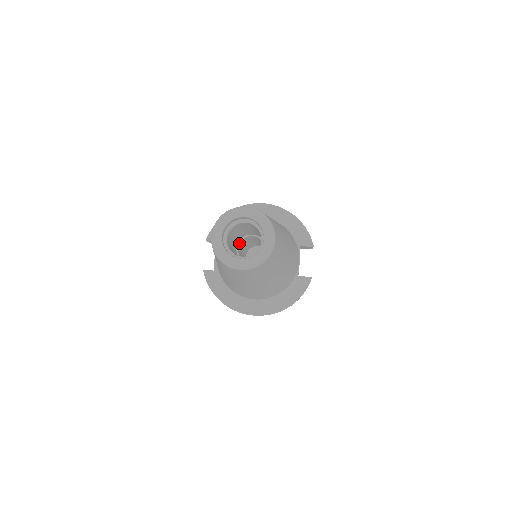
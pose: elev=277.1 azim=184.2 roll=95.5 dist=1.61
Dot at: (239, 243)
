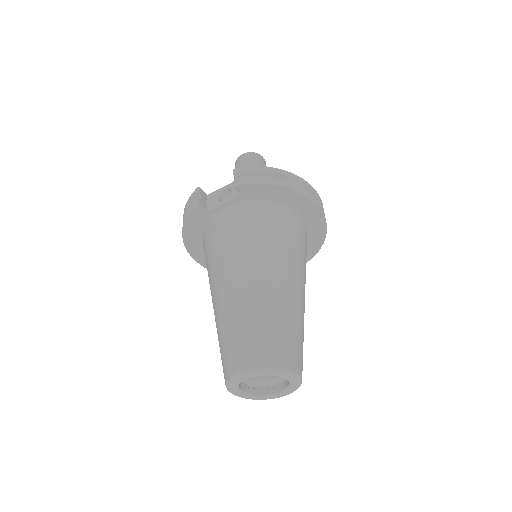
Dot at: occluded
